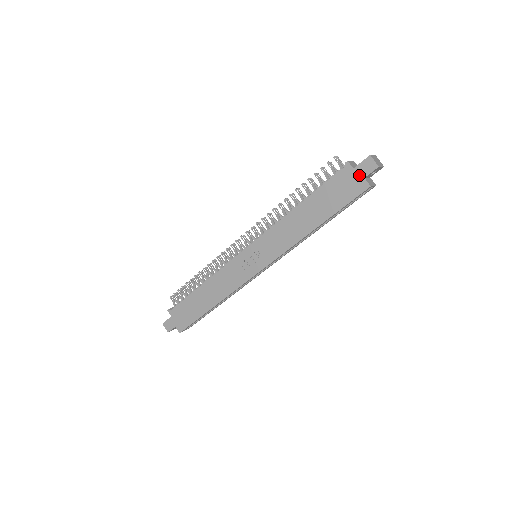
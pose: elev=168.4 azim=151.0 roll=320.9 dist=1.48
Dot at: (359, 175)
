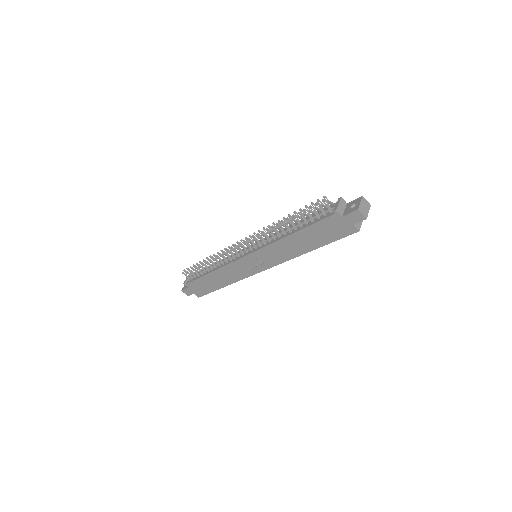
Dot at: (348, 222)
